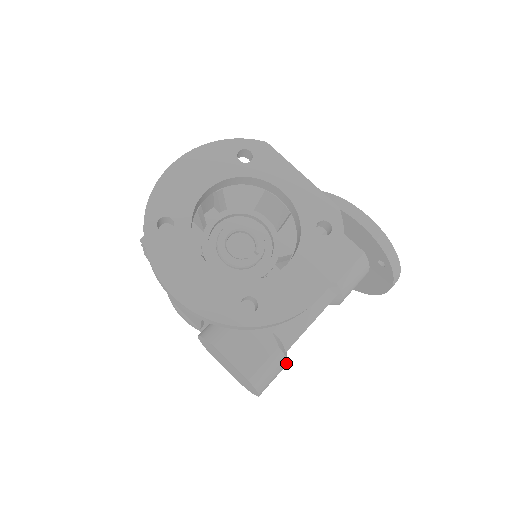
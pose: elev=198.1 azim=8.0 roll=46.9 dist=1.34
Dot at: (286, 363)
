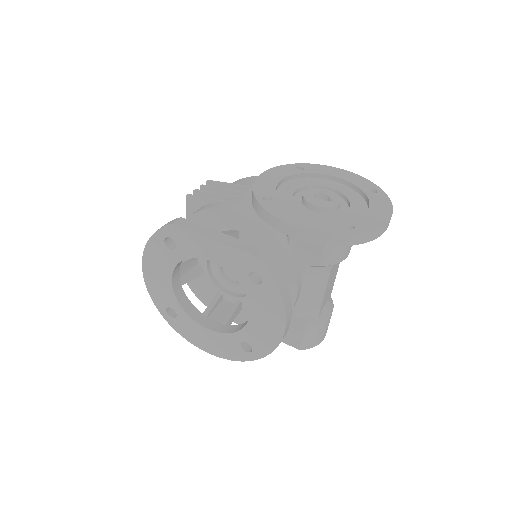
Dot at: (325, 321)
